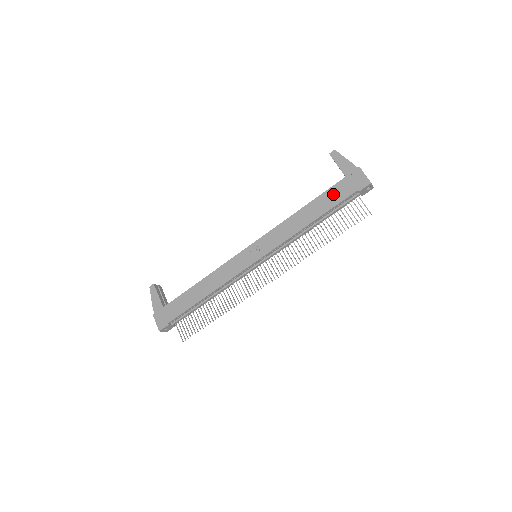
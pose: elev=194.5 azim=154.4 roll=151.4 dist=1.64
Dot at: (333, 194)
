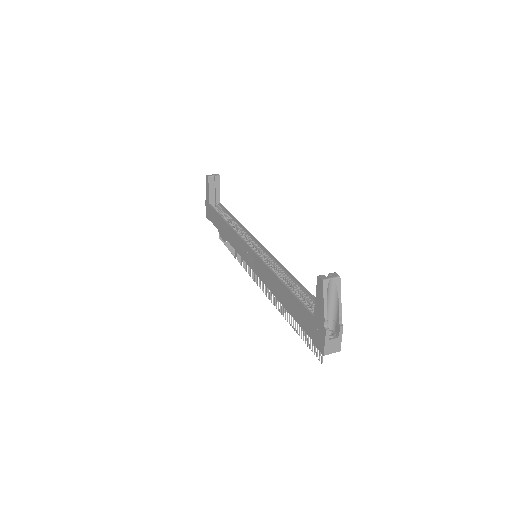
Dot at: (300, 312)
